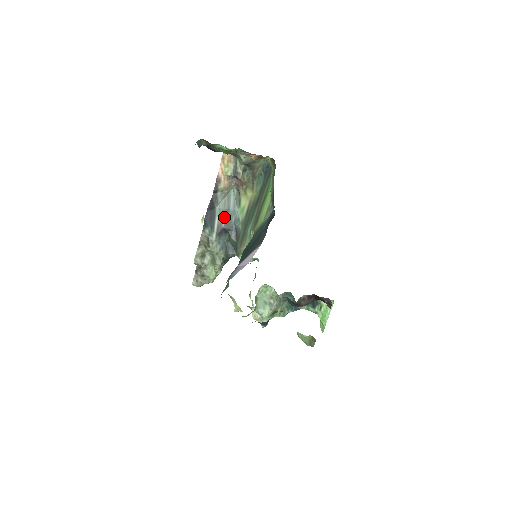
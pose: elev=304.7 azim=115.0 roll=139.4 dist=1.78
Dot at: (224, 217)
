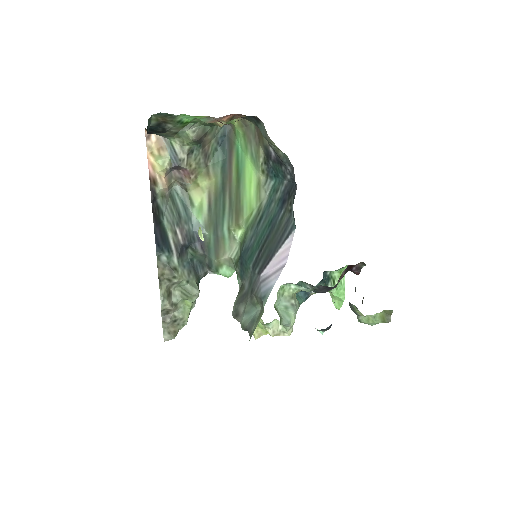
Dot at: (178, 229)
